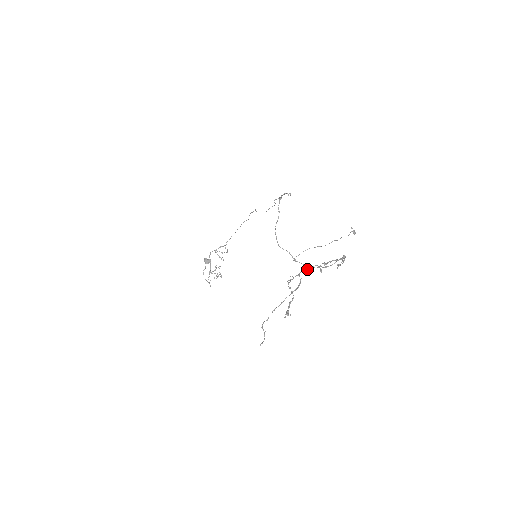
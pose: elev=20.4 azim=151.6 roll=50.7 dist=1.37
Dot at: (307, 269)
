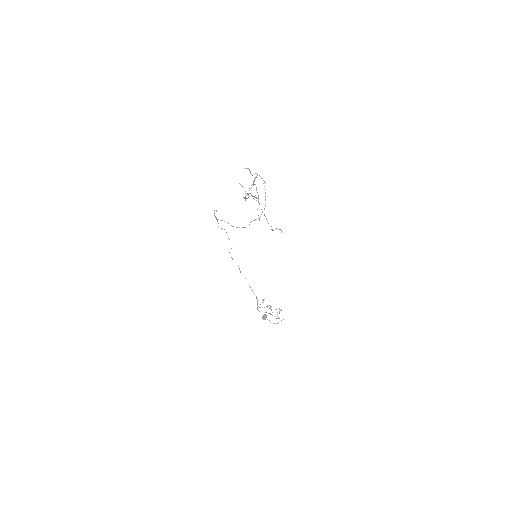
Dot at: occluded
